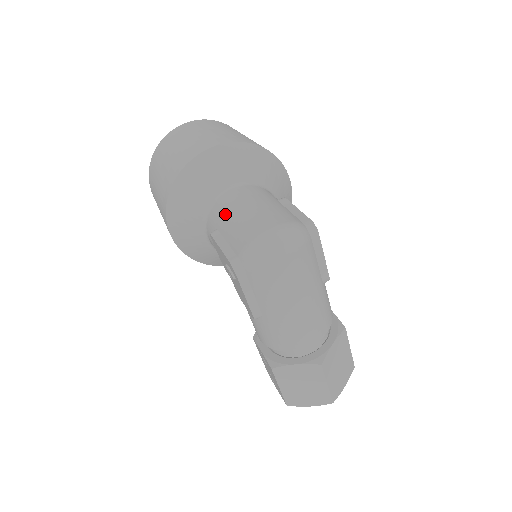
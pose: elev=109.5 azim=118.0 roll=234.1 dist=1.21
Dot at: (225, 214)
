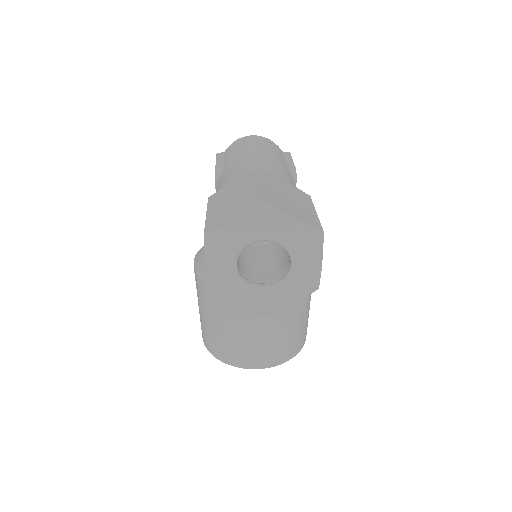
Dot at: occluded
